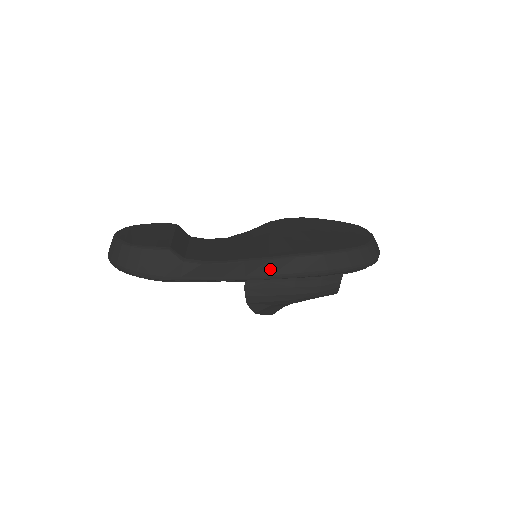
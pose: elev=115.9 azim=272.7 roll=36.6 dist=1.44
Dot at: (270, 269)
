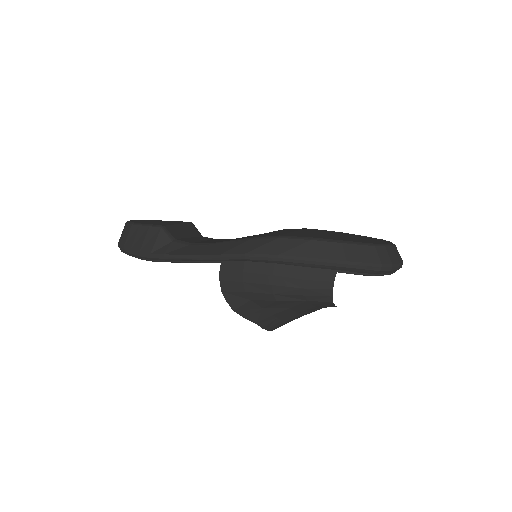
Dot at: (246, 248)
